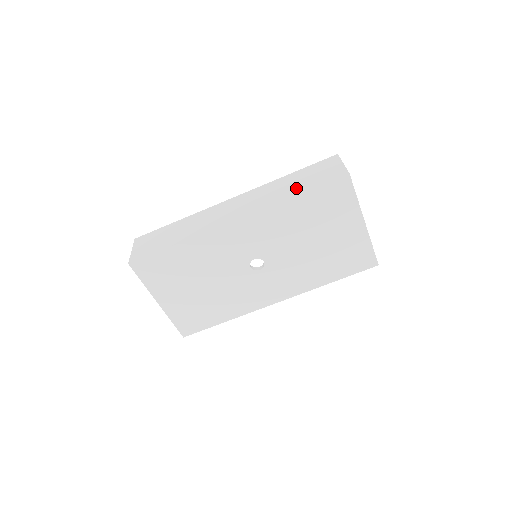
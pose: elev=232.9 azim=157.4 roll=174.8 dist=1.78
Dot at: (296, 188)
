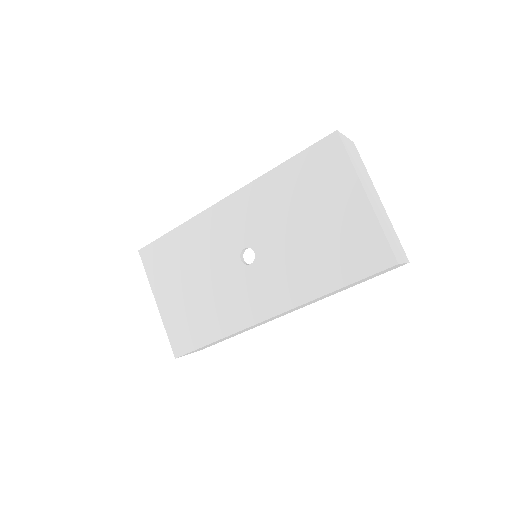
Dot at: occluded
